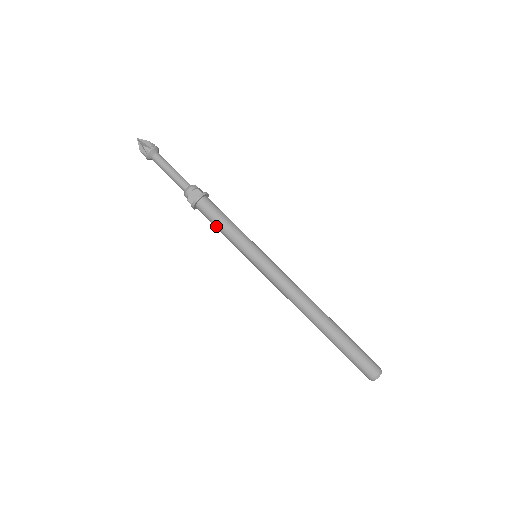
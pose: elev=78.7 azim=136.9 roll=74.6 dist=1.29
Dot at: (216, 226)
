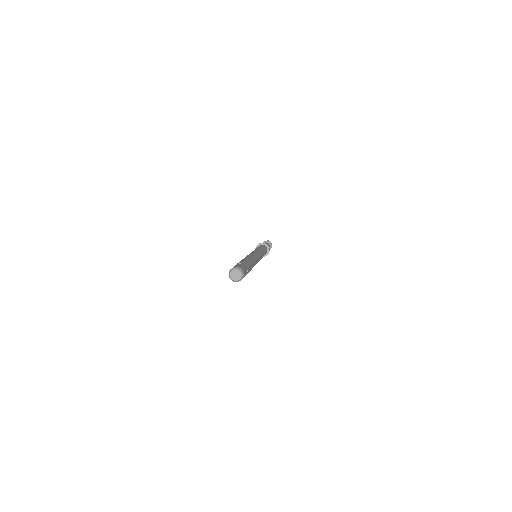
Dot at: occluded
